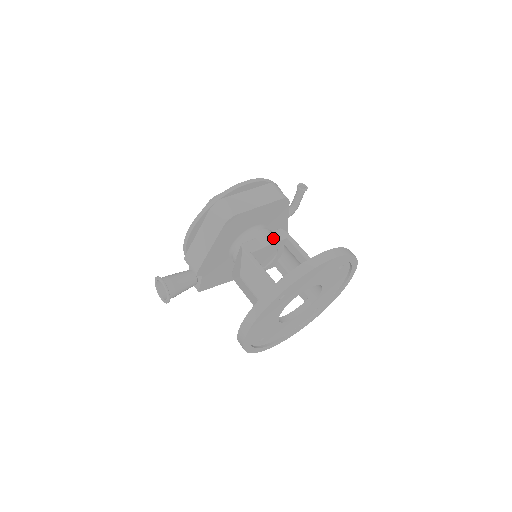
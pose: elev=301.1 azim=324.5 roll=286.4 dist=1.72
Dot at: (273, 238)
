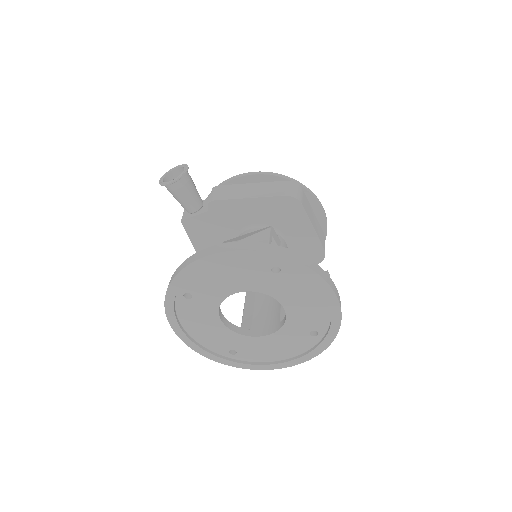
Dot at: occluded
